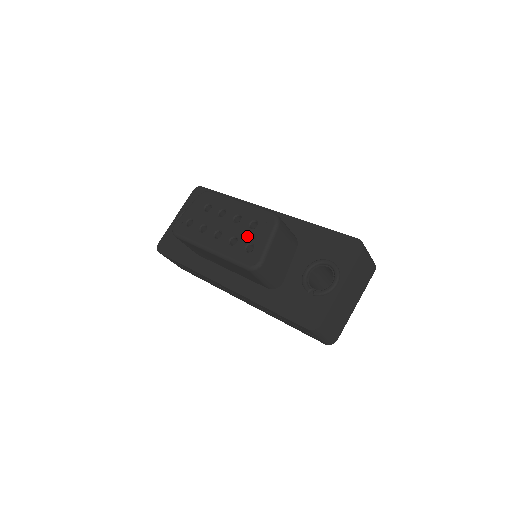
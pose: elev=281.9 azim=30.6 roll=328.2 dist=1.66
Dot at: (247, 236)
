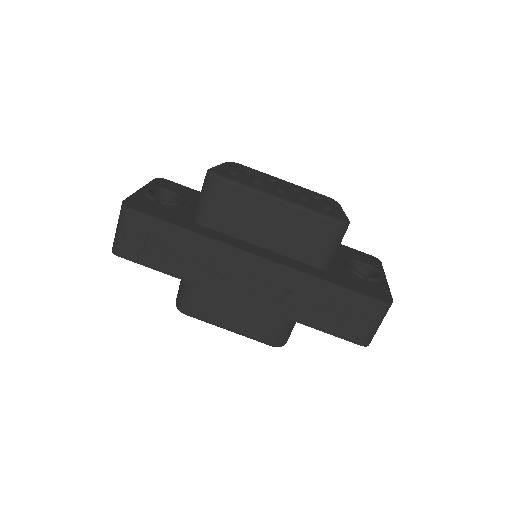
Dot at: (318, 201)
